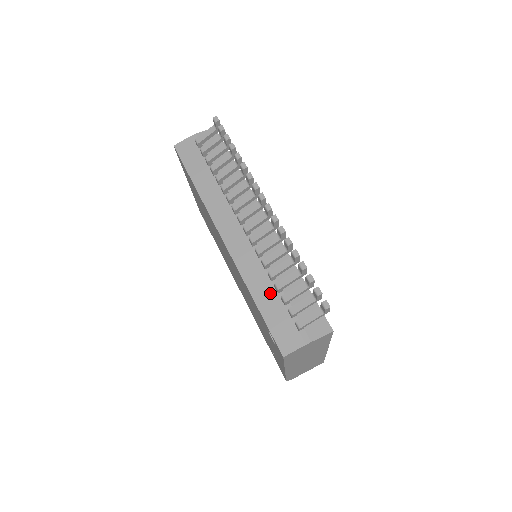
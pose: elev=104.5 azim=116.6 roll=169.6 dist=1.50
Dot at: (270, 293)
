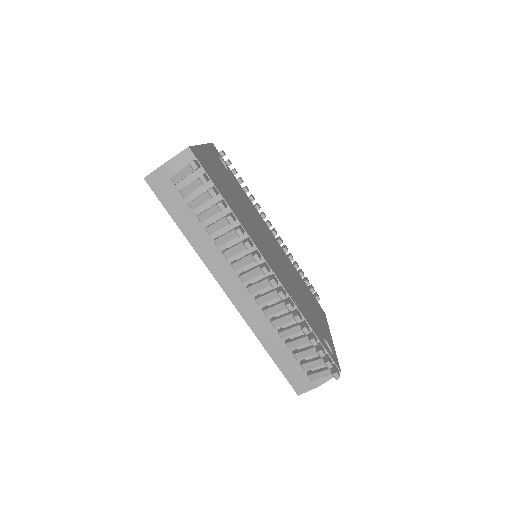
Dot at: (281, 346)
